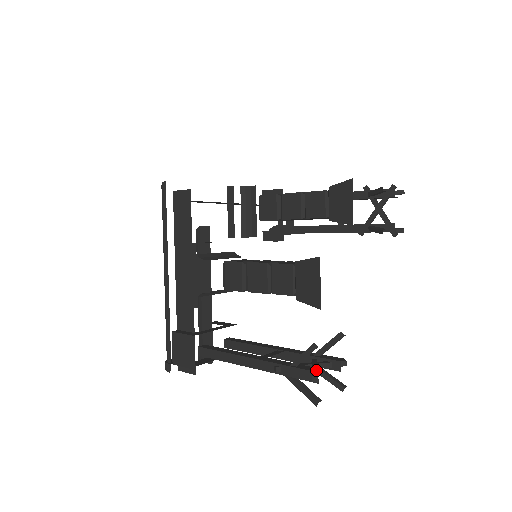
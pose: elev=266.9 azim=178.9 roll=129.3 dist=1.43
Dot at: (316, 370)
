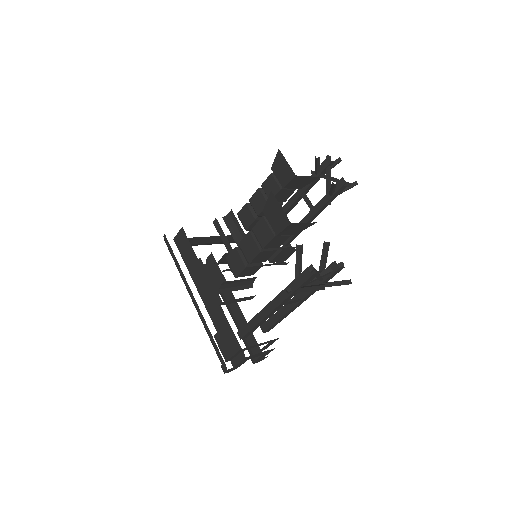
Dot at: occluded
